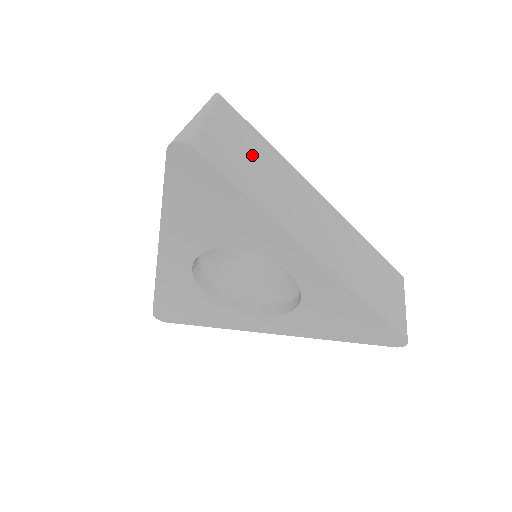
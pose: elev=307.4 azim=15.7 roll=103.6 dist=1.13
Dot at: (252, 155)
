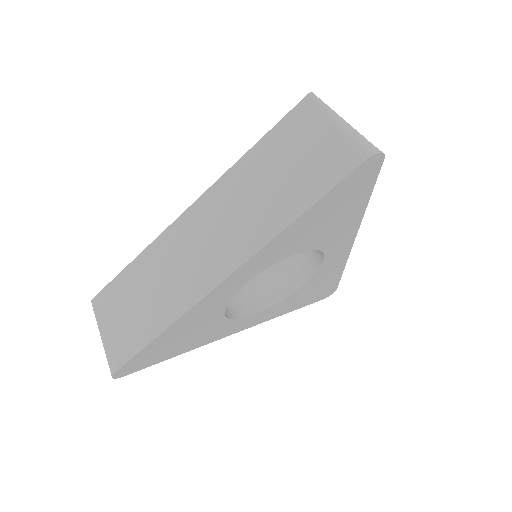
Dot at: occluded
